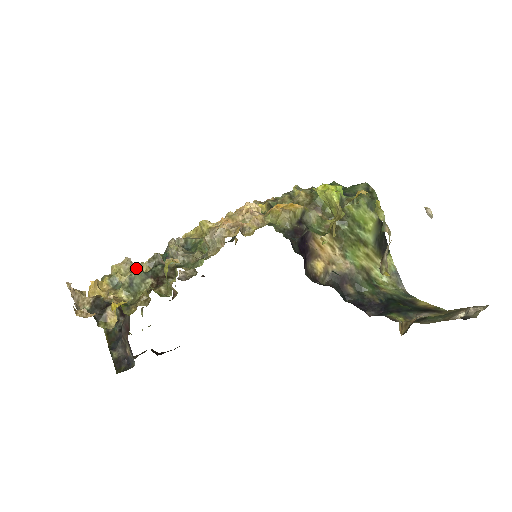
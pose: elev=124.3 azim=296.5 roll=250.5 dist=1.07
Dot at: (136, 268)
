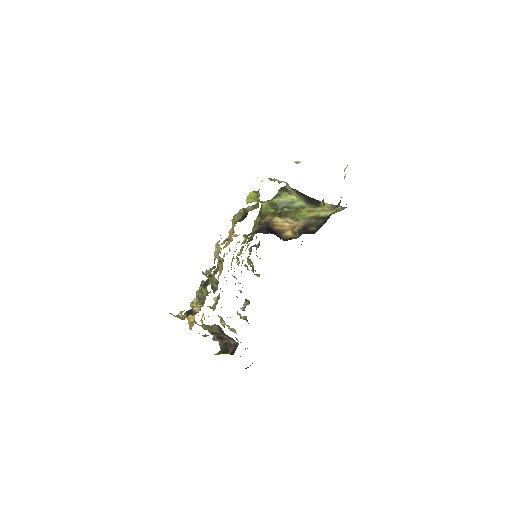
Dot at: (196, 291)
